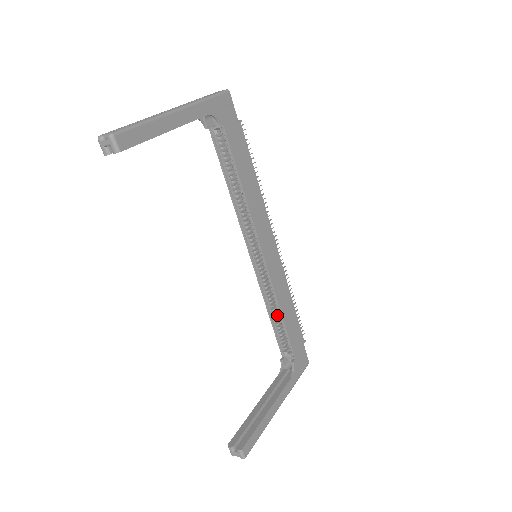
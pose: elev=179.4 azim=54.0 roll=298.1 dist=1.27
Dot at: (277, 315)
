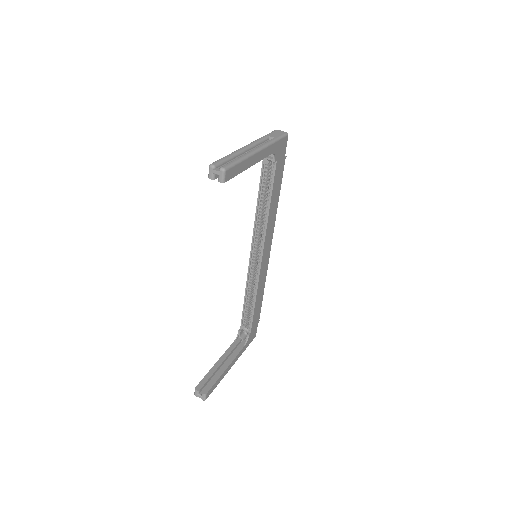
Dot at: (250, 299)
